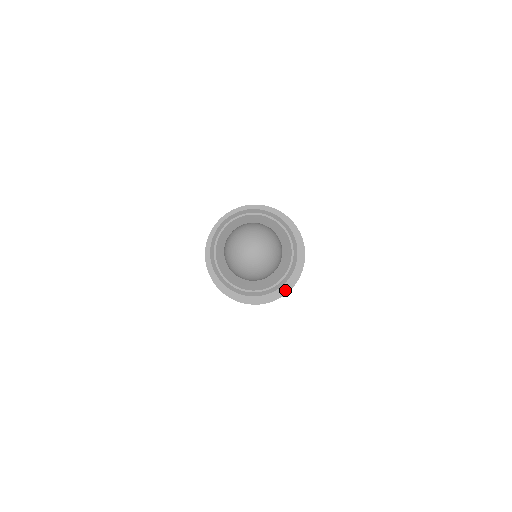
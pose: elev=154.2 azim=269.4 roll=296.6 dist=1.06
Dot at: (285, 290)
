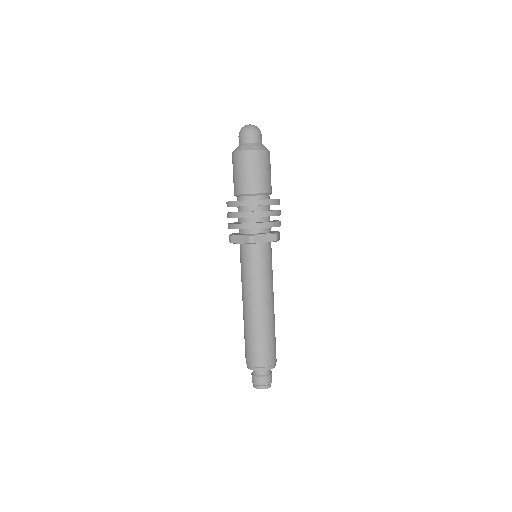
Dot at: (267, 199)
